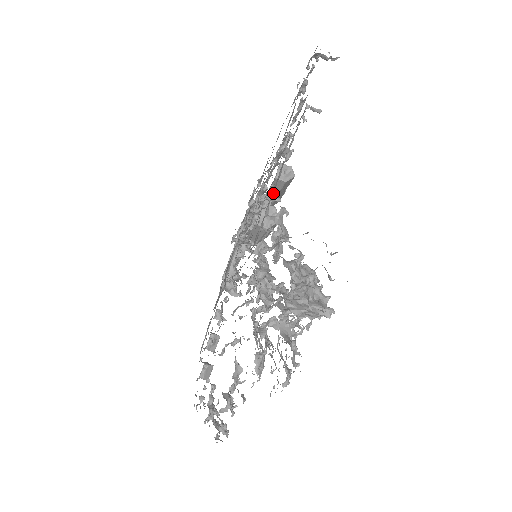
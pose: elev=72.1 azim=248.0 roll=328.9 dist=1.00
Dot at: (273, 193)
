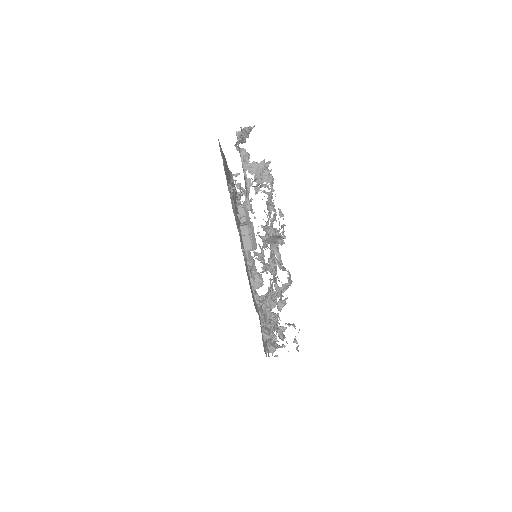
Dot at: (244, 221)
